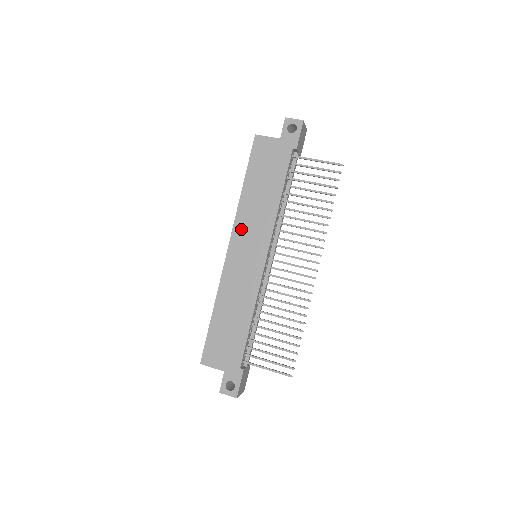
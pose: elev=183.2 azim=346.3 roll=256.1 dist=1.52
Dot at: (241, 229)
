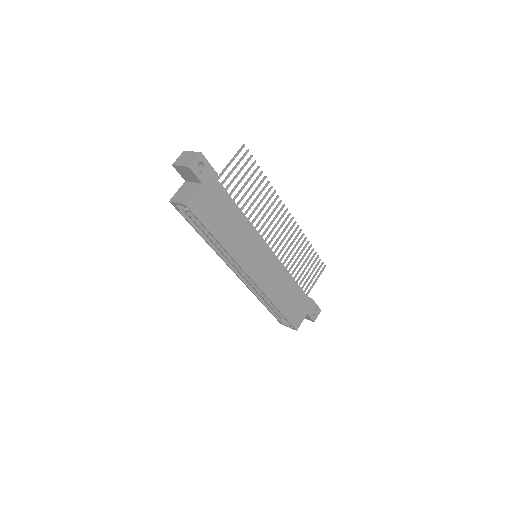
Dot at: (244, 259)
